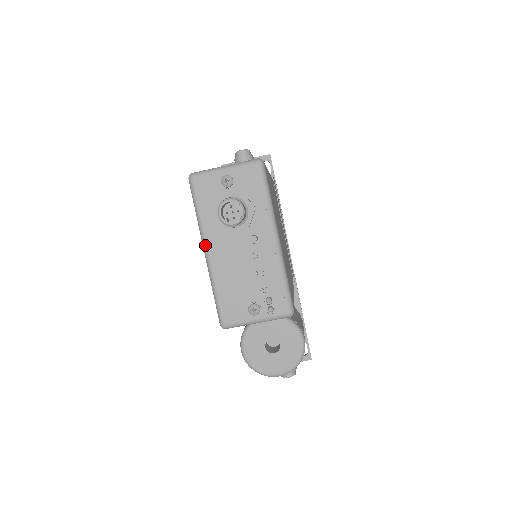
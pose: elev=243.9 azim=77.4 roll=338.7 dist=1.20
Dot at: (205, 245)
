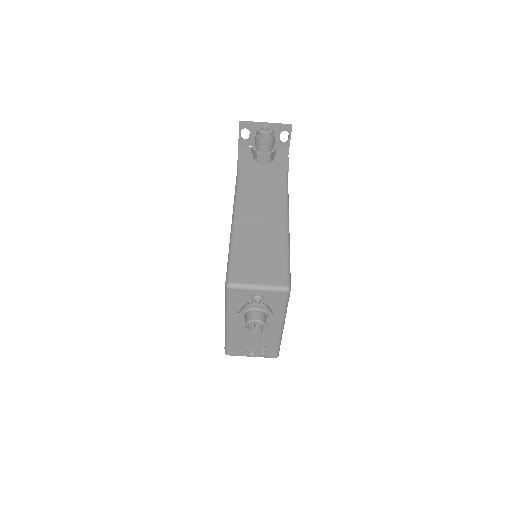
Dot at: (227, 321)
